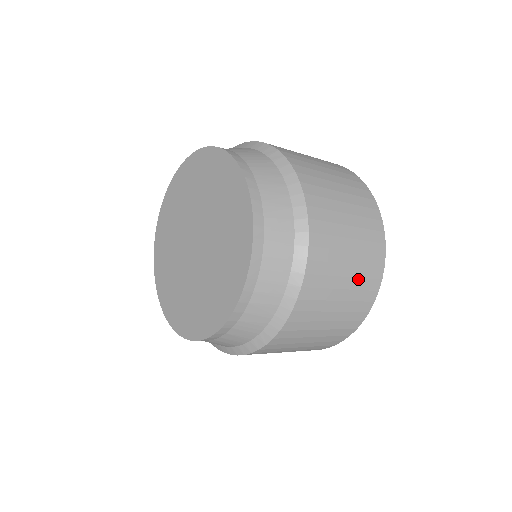
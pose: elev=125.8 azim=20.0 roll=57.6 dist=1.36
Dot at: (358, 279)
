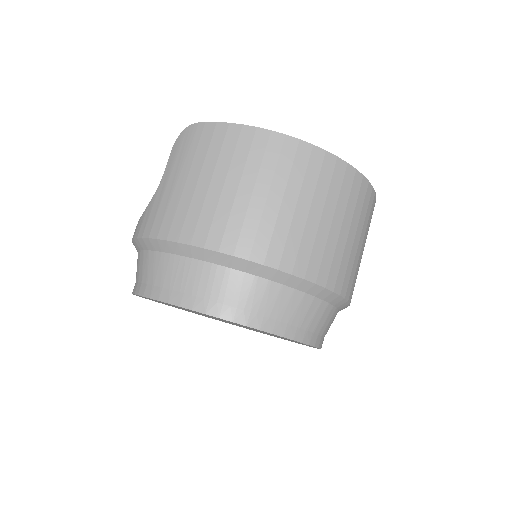
Dot at: (364, 224)
